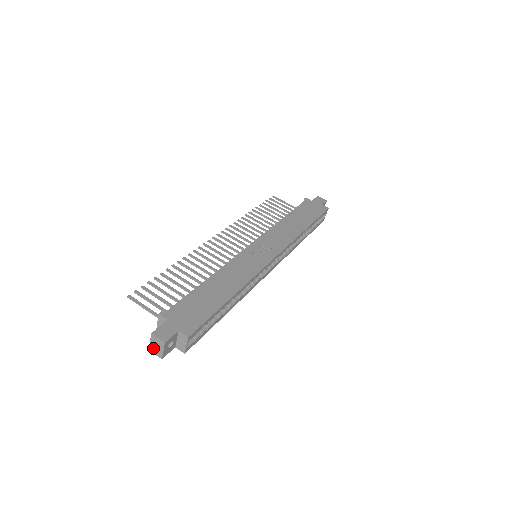
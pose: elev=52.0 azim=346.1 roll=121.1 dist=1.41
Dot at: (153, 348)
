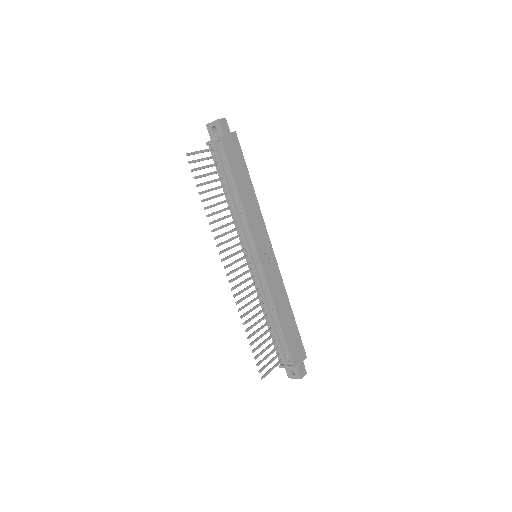
Dot at: (294, 377)
